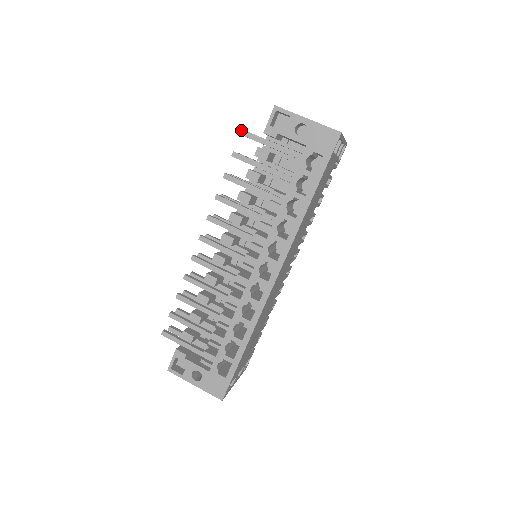
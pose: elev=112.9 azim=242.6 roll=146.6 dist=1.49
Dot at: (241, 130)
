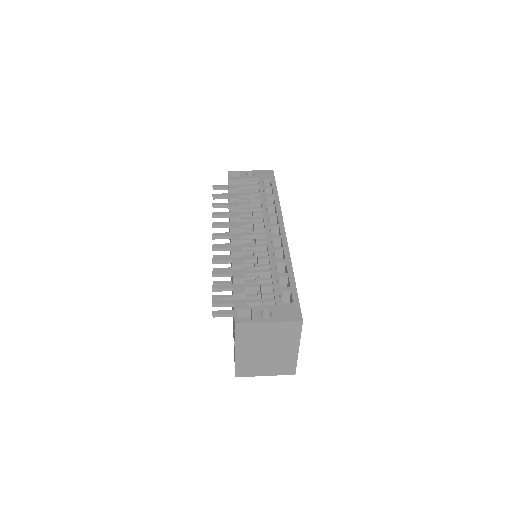
Dot at: occluded
